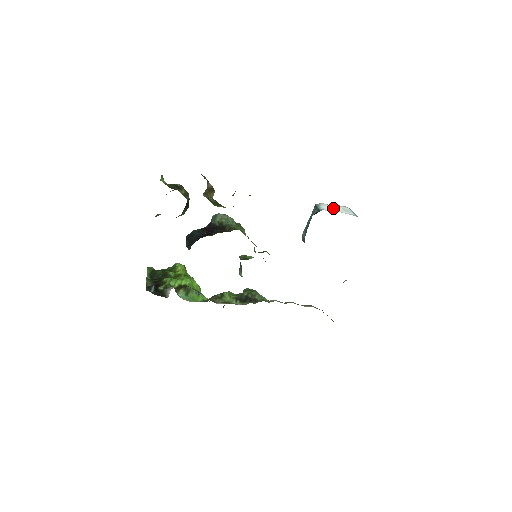
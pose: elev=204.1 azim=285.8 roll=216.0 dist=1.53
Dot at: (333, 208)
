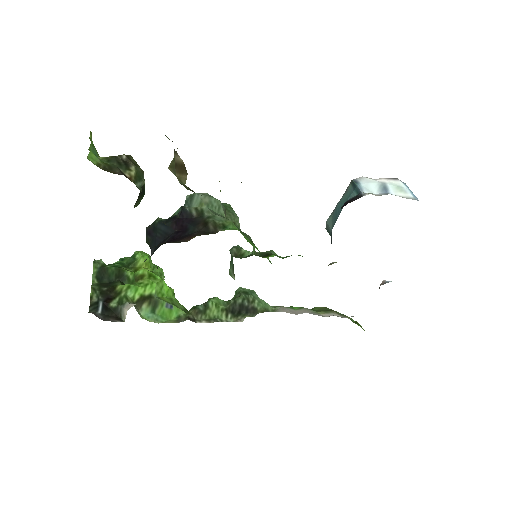
Dot at: (381, 187)
